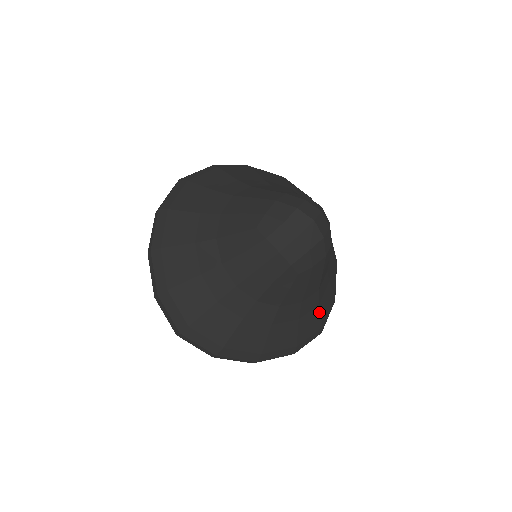
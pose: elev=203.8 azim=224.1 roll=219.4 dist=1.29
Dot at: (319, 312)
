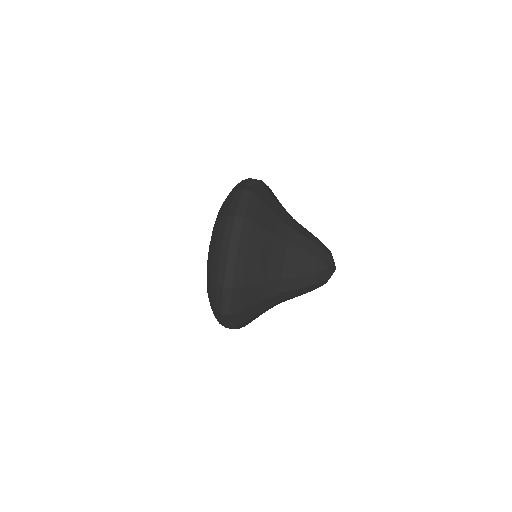
Dot at: occluded
